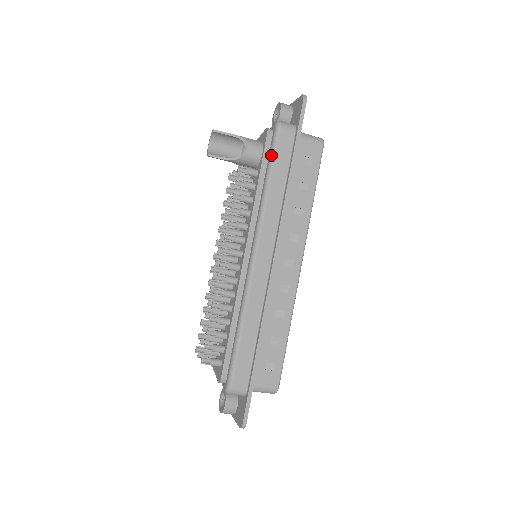
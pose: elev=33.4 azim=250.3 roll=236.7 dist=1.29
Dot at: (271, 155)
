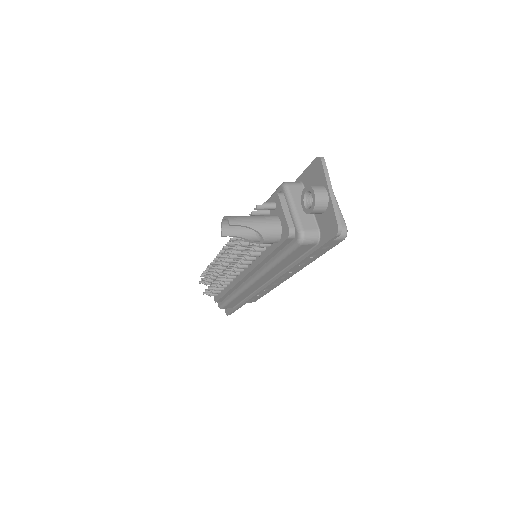
Dot at: (285, 254)
